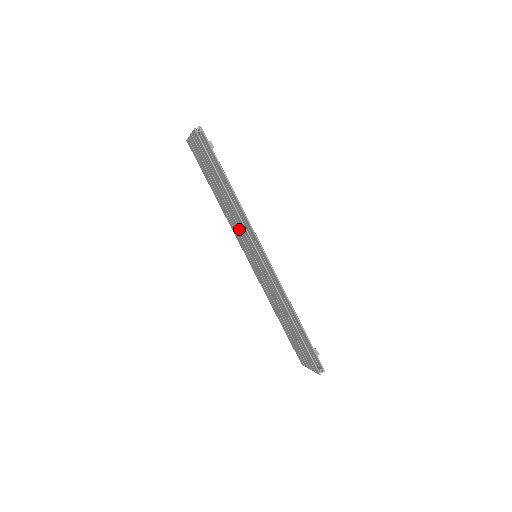
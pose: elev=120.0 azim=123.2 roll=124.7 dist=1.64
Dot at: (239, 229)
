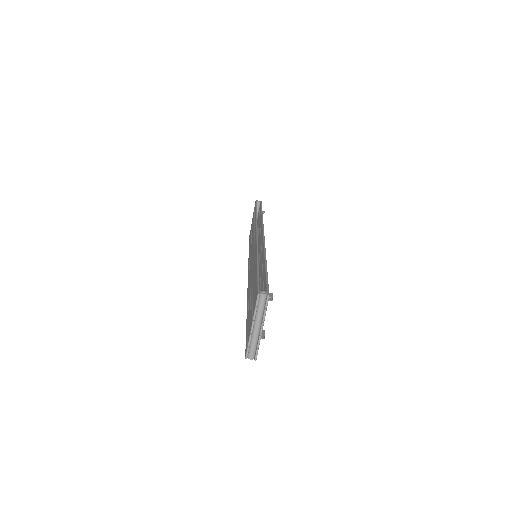
Dot at: (251, 271)
